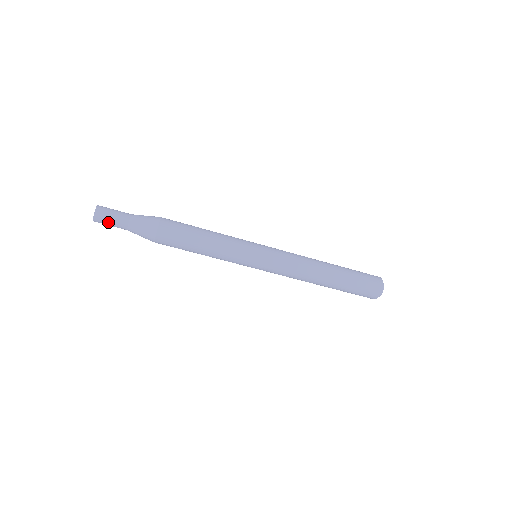
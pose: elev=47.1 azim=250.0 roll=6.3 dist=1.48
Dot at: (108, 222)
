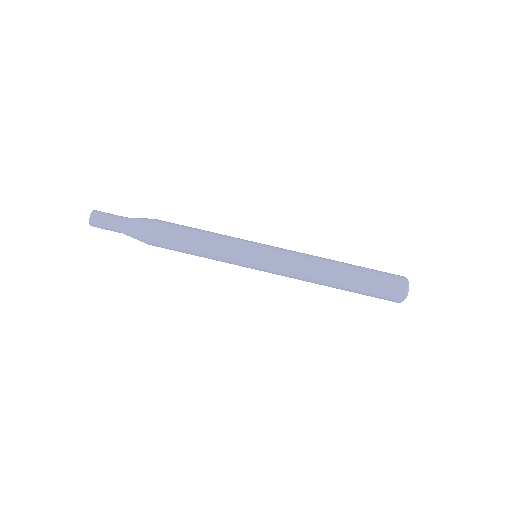
Dot at: (105, 217)
